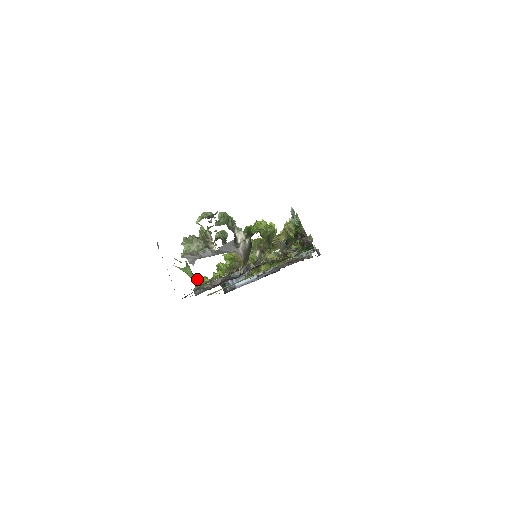
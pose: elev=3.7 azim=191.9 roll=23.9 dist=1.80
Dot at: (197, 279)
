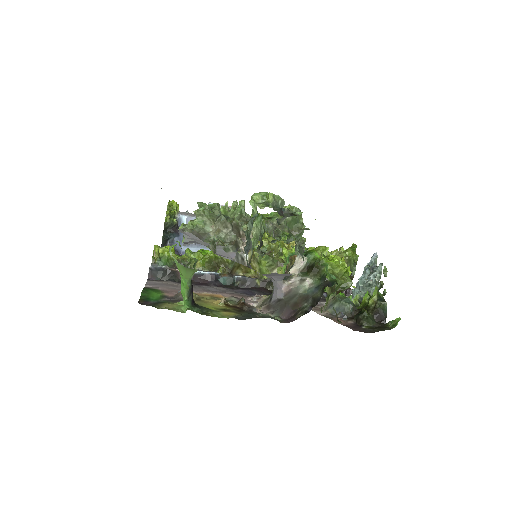
Dot at: (192, 292)
